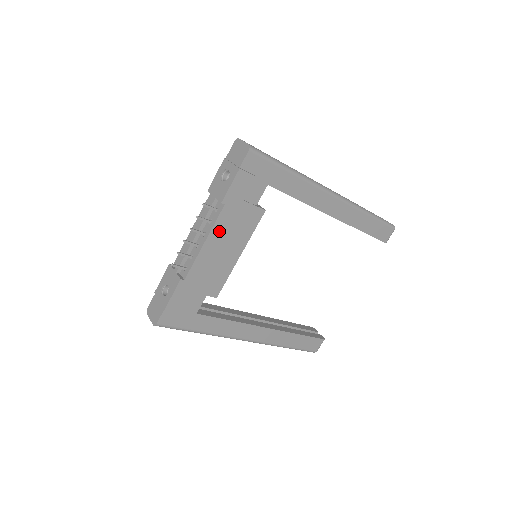
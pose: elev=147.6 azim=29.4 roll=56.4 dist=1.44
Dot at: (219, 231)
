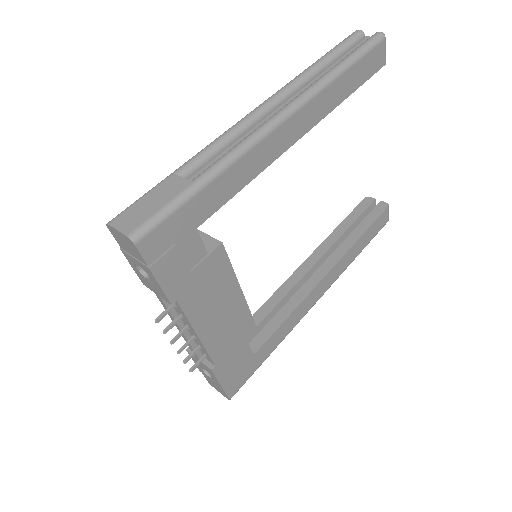
Dot at: (199, 314)
